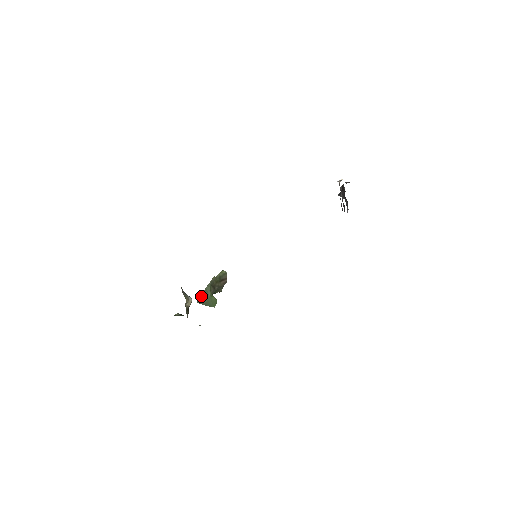
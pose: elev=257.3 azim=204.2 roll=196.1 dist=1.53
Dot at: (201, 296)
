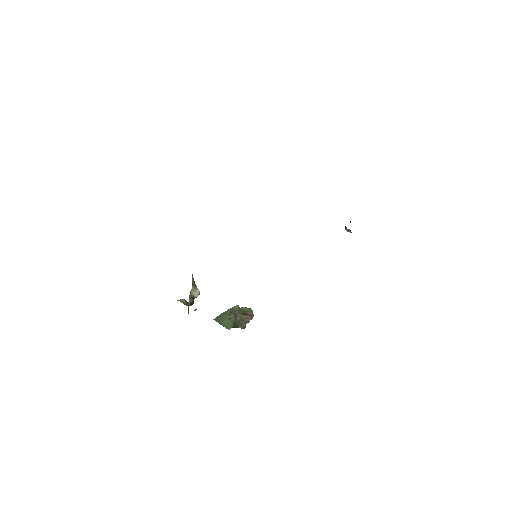
Dot at: (219, 315)
